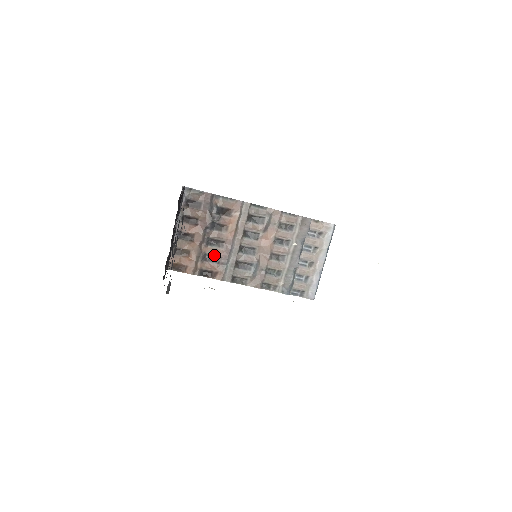
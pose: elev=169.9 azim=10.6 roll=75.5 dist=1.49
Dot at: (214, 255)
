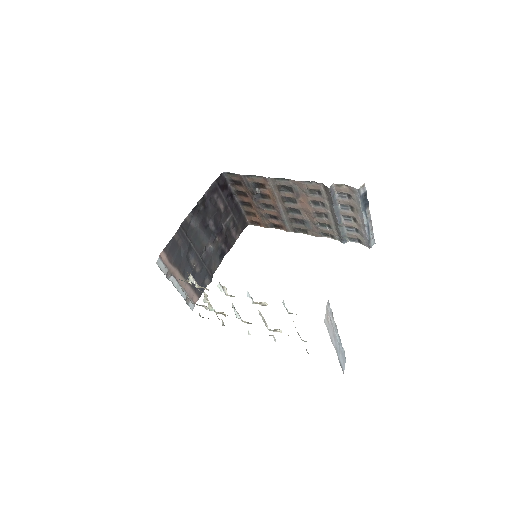
Dot at: (272, 215)
